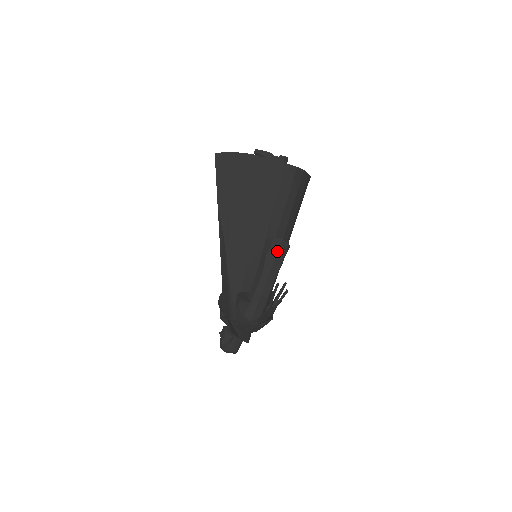
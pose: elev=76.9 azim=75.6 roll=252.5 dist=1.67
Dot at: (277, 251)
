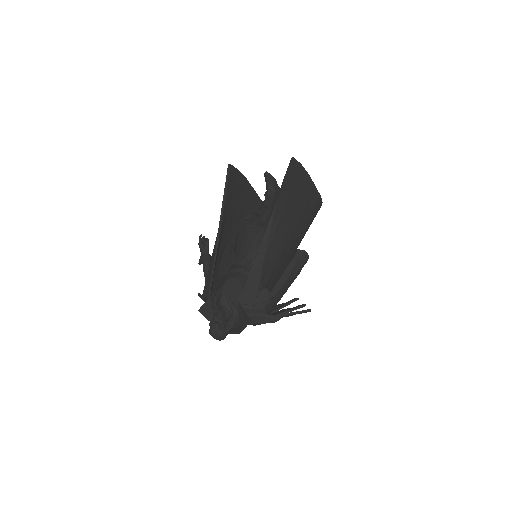
Dot at: (303, 263)
